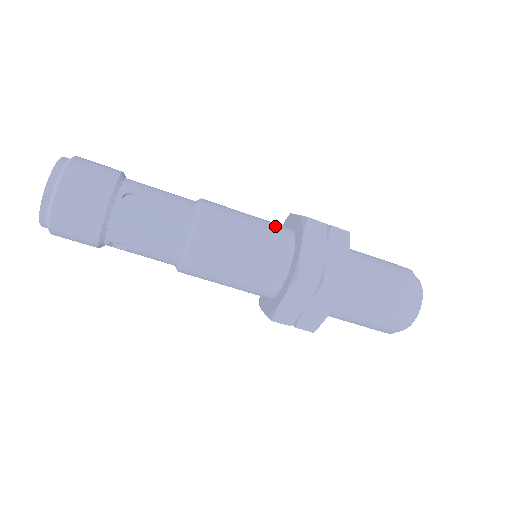
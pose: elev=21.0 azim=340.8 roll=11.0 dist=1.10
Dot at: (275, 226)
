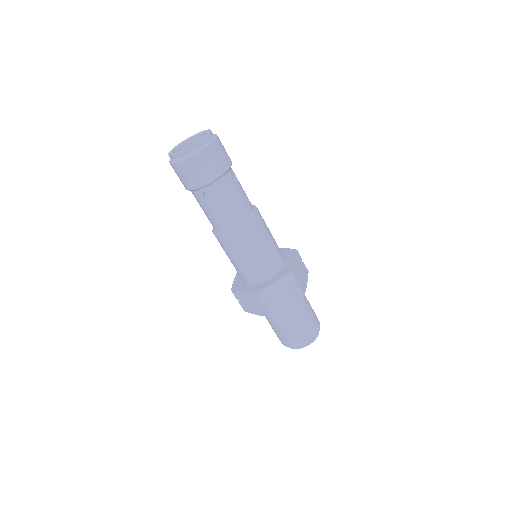
Dot at: occluded
